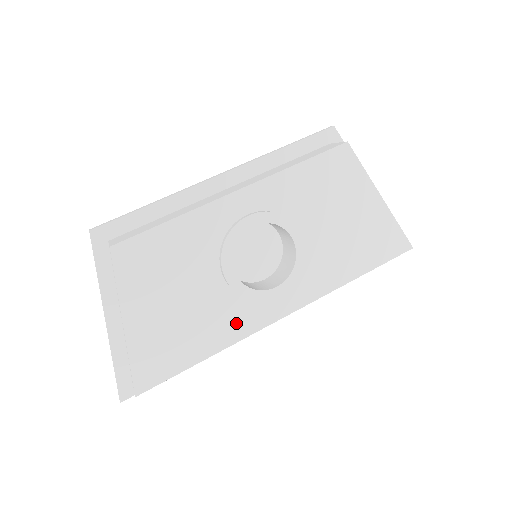
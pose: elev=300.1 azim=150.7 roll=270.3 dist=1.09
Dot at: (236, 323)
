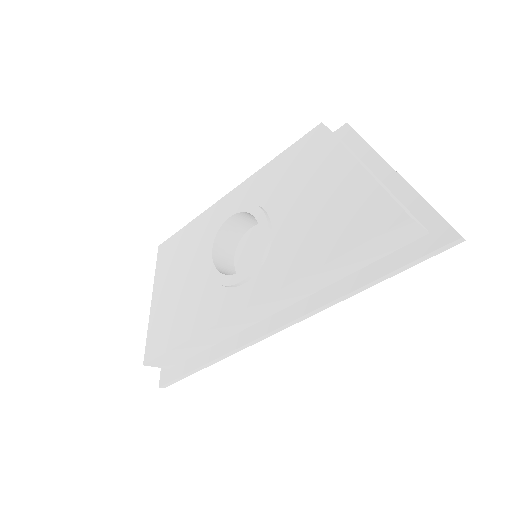
Dot at: (211, 309)
